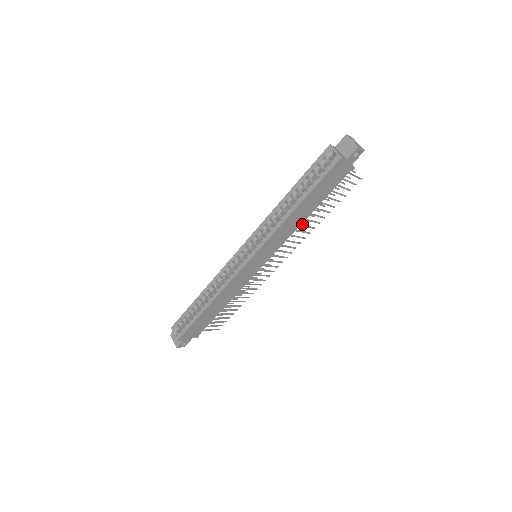
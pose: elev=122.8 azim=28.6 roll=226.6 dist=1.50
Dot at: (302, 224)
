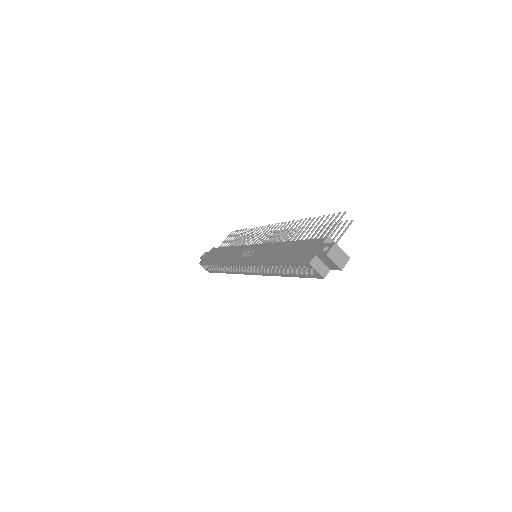
Dot at: occluded
